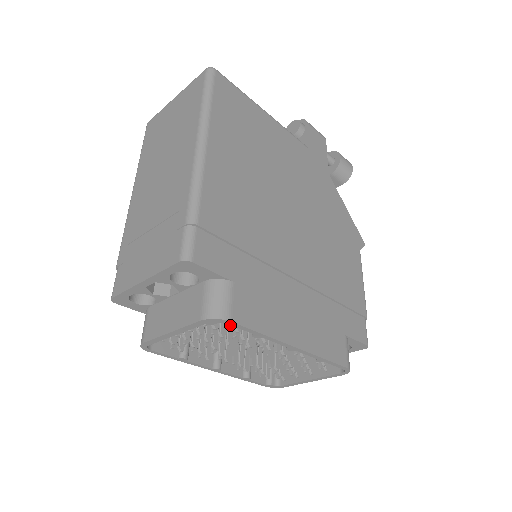
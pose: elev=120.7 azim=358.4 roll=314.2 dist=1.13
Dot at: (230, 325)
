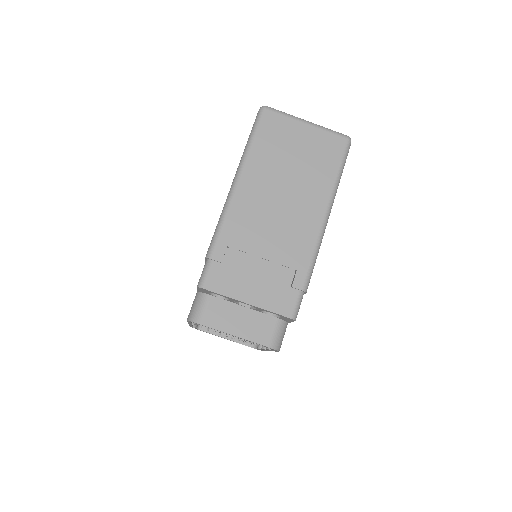
Dot at: occluded
